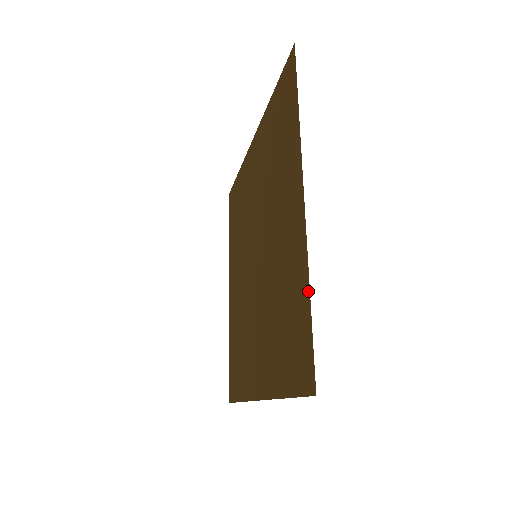
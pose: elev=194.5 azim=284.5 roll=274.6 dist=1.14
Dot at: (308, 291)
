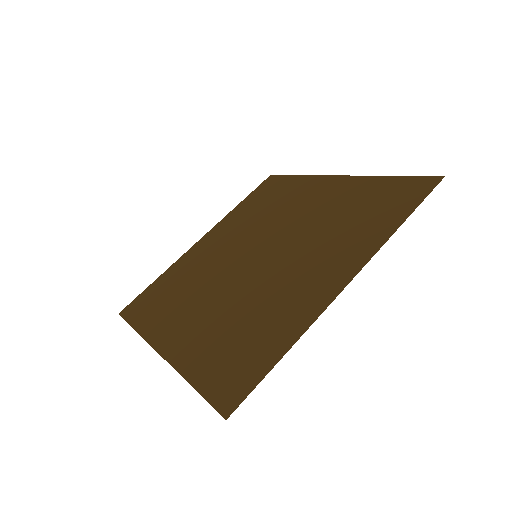
Dot at: (288, 348)
